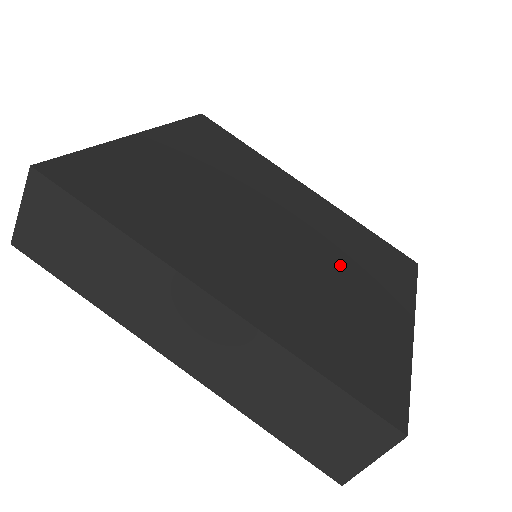
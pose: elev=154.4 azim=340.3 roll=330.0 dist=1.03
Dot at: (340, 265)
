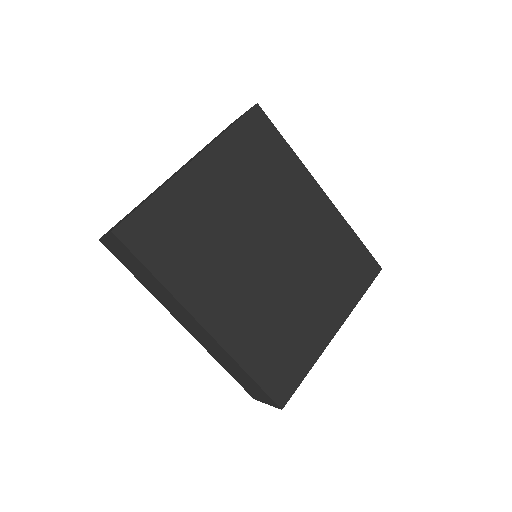
Dot at: (307, 284)
